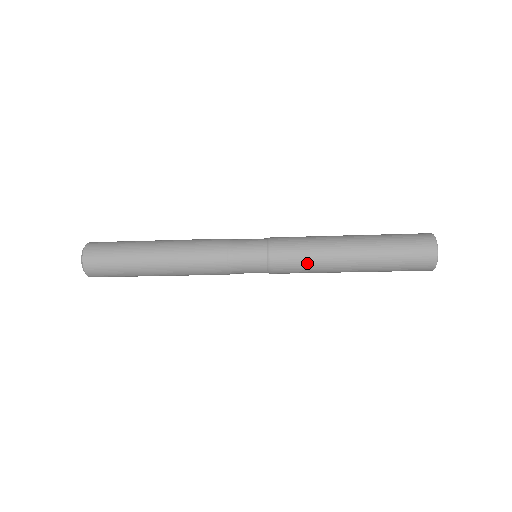
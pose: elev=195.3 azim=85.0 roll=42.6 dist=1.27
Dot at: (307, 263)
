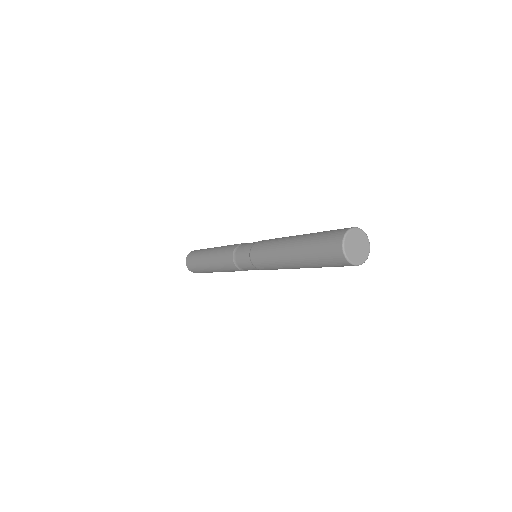
Dot at: (267, 251)
